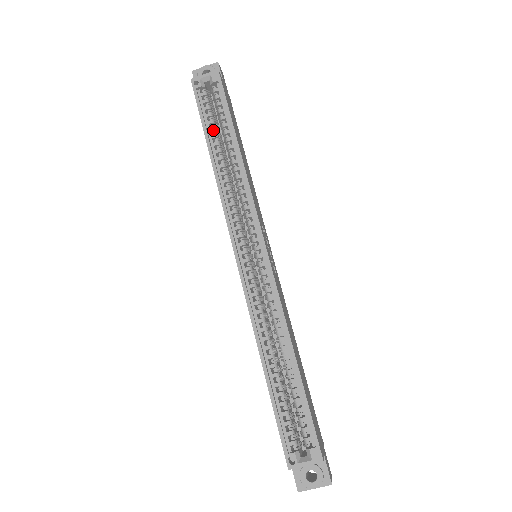
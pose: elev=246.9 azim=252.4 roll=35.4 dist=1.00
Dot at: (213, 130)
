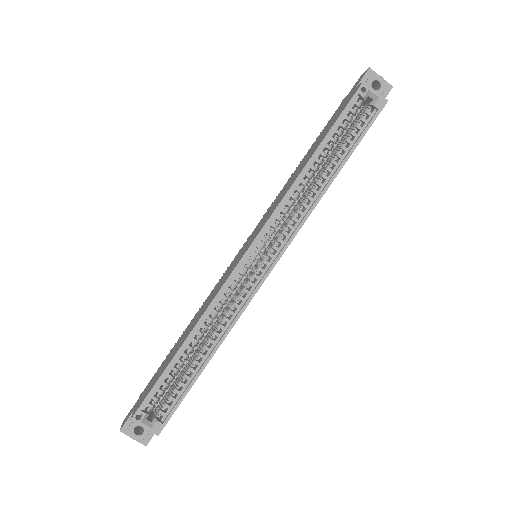
Dot at: (333, 141)
